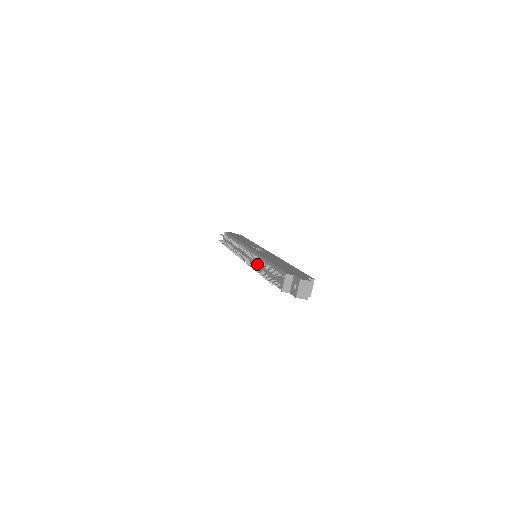
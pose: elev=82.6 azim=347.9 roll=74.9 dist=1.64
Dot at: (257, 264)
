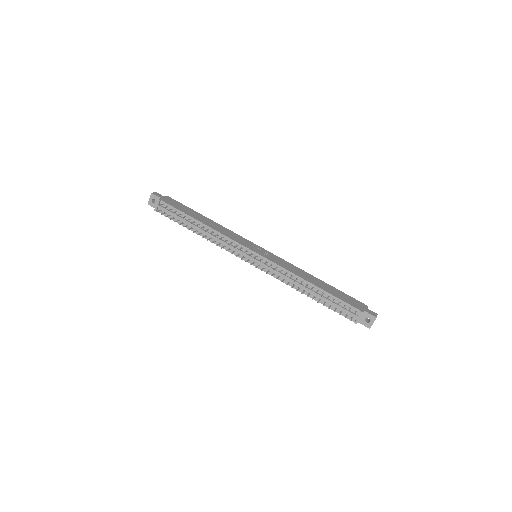
Dot at: (292, 282)
